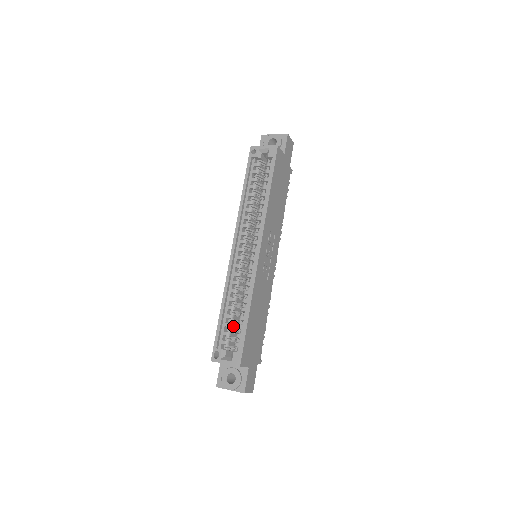
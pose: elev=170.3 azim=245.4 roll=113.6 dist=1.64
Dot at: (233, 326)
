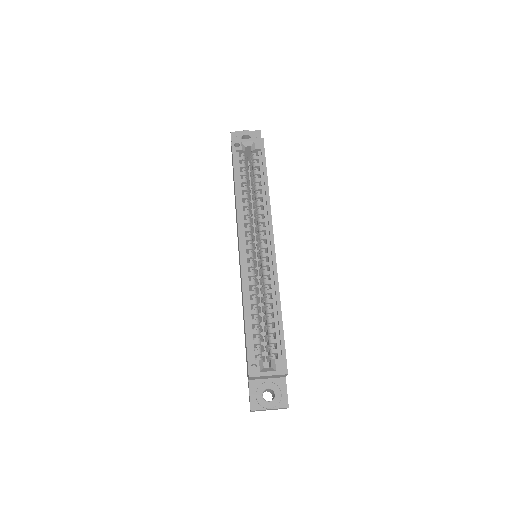
Dot at: occluded
